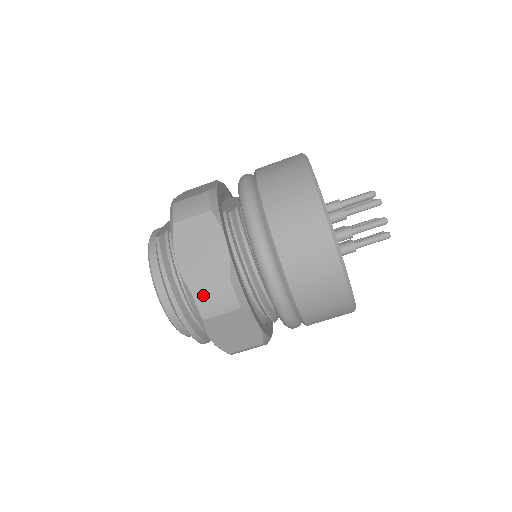
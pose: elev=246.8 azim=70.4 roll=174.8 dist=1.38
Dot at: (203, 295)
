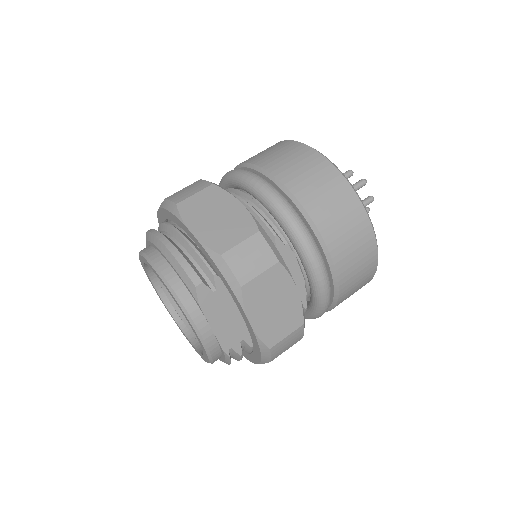
Dot at: (176, 194)
